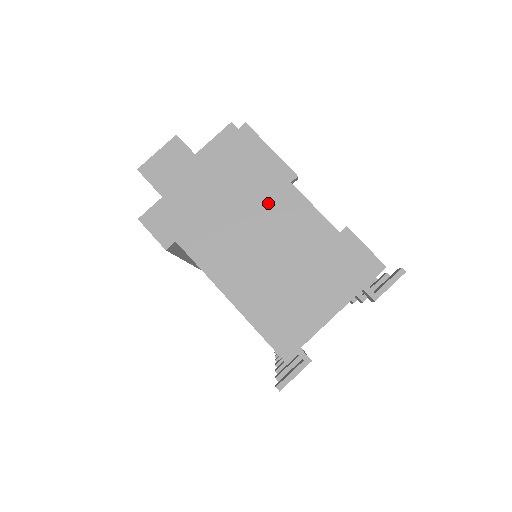
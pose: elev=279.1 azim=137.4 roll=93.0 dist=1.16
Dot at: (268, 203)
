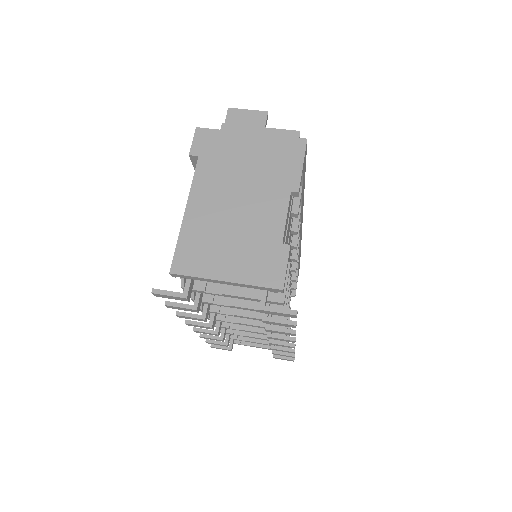
Dot at: (266, 188)
